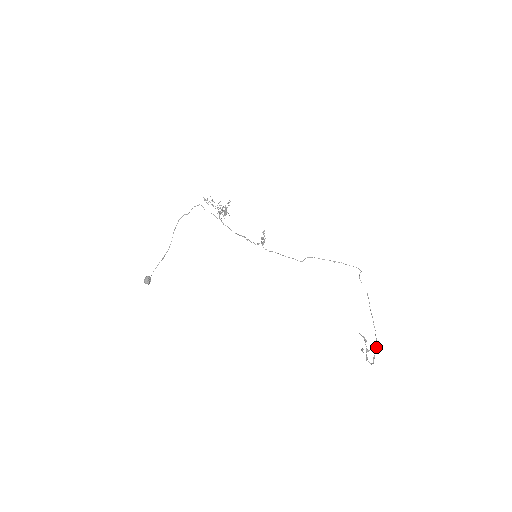
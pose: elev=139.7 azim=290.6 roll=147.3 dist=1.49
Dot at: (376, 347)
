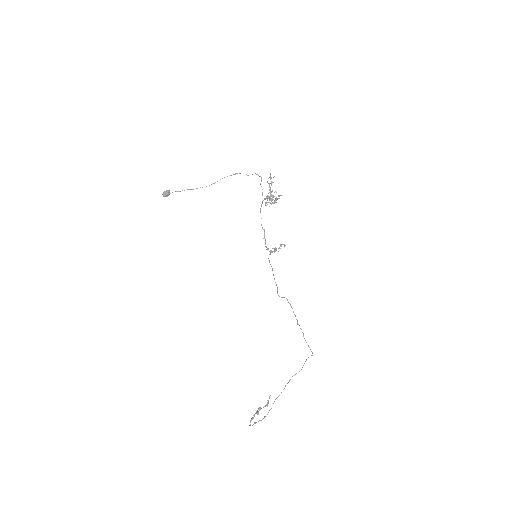
Dot at: (263, 418)
